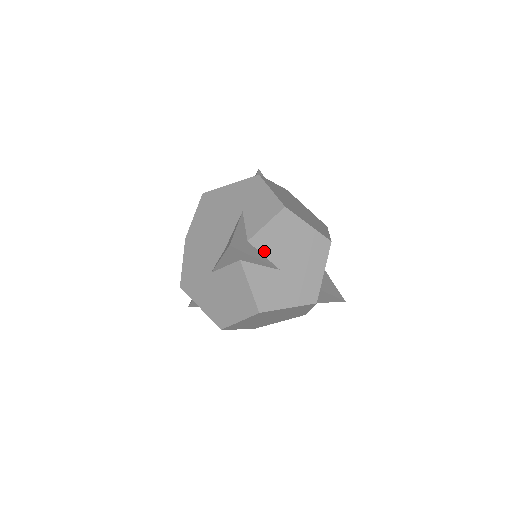
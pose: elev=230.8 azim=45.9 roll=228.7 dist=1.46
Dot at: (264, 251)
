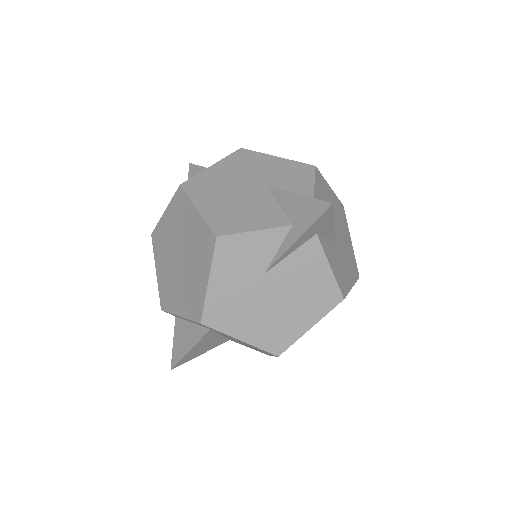
Dot at: occluded
